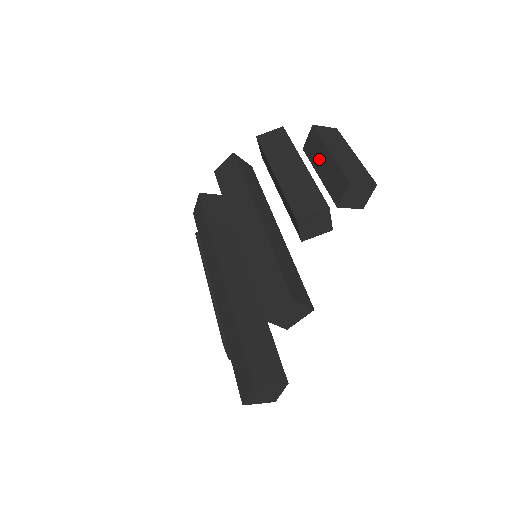
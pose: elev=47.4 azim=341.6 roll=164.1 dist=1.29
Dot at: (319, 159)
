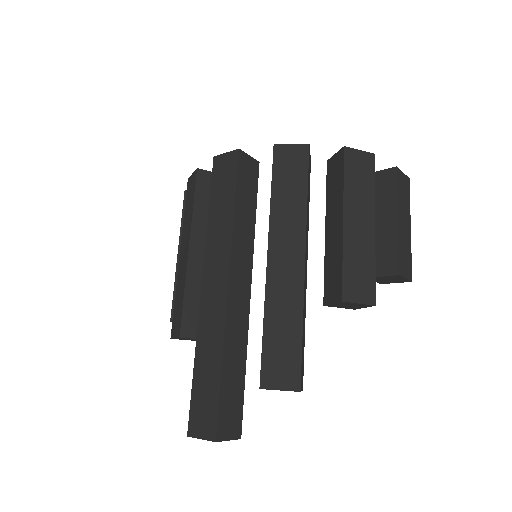
Dot at: (379, 210)
